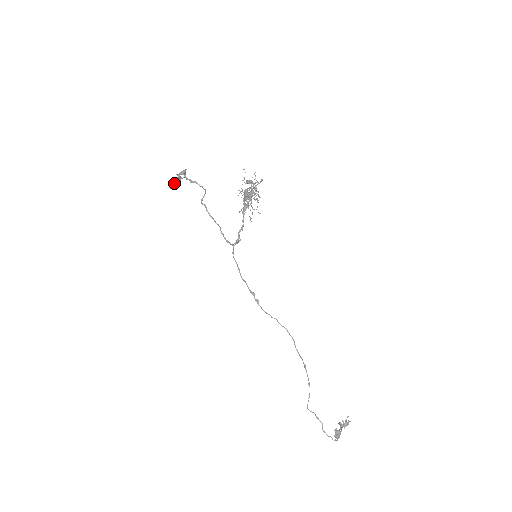
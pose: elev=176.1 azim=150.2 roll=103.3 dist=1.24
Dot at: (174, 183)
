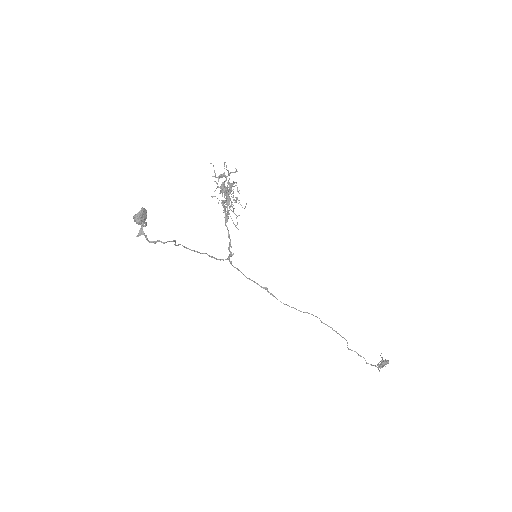
Dot at: (140, 221)
